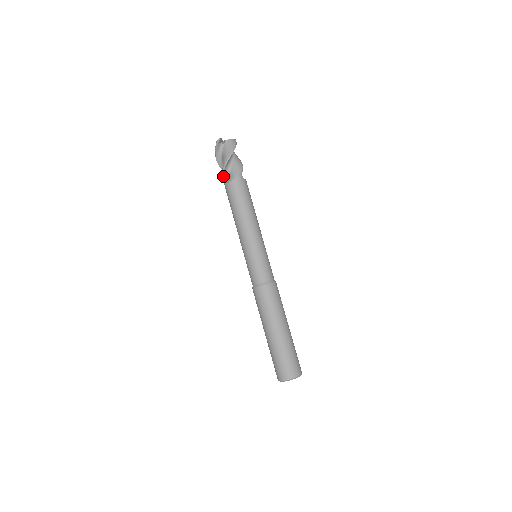
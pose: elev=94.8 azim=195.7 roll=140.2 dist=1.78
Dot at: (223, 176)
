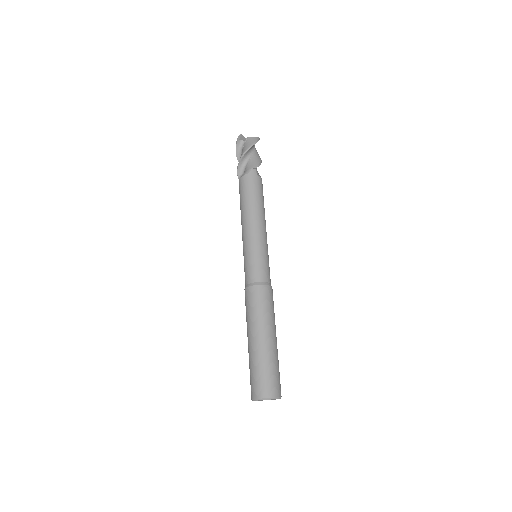
Dot at: (238, 172)
